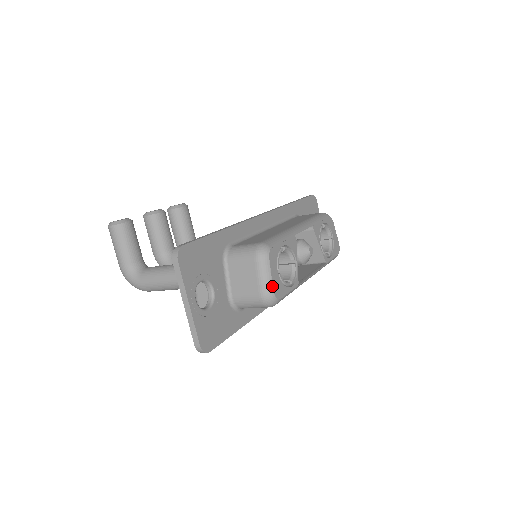
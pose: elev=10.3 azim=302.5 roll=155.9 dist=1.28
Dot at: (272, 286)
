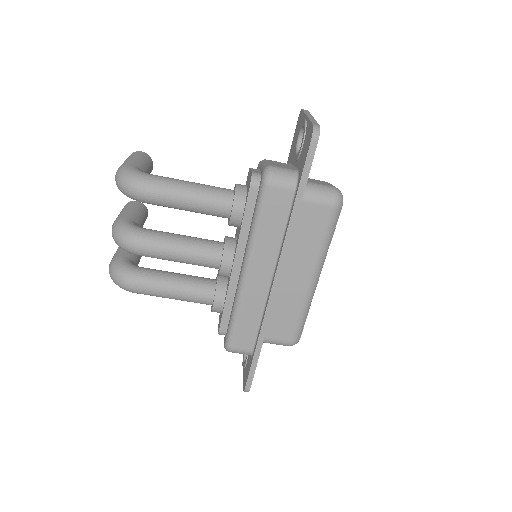
Dot at: occluded
